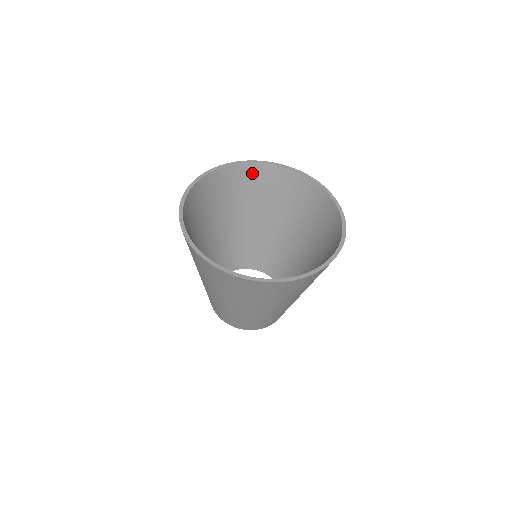
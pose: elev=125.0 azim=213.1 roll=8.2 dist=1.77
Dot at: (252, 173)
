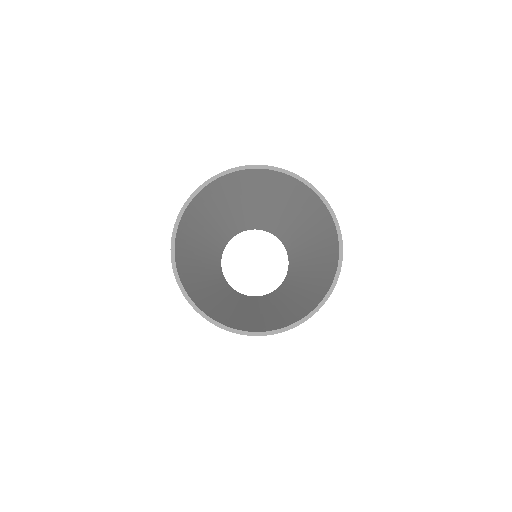
Dot at: (186, 220)
